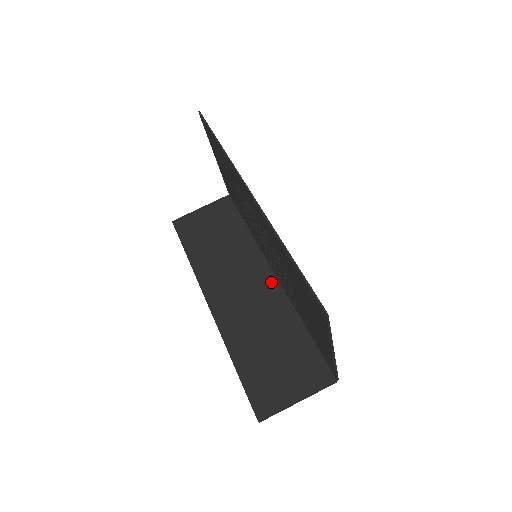
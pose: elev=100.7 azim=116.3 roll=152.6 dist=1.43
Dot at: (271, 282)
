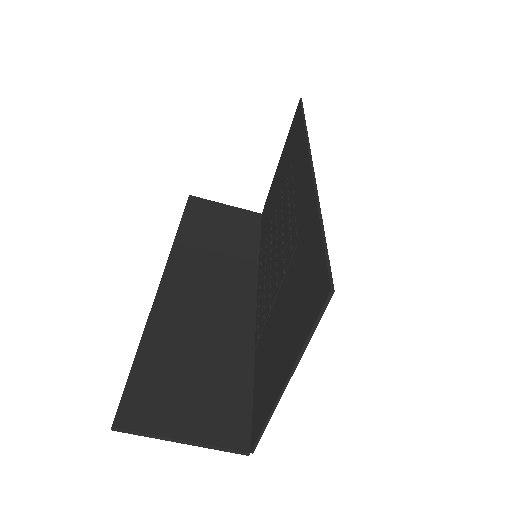
Dot at: (248, 303)
